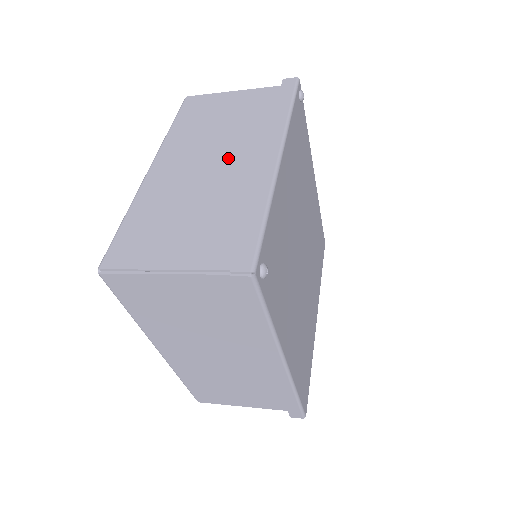
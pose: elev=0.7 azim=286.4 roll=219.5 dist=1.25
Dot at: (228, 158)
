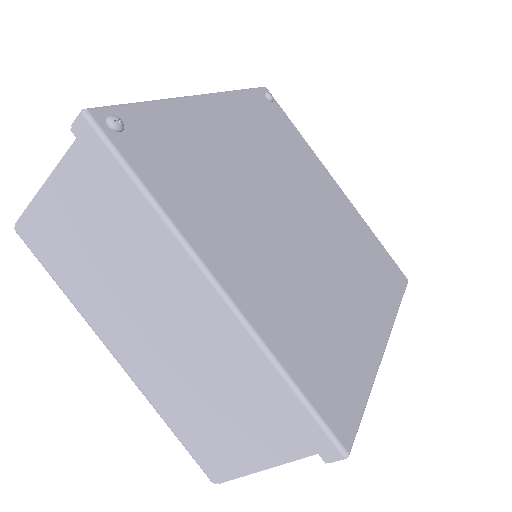
Dot at: occluded
